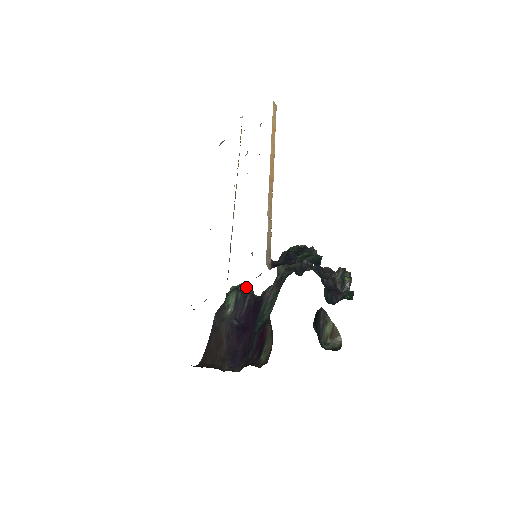
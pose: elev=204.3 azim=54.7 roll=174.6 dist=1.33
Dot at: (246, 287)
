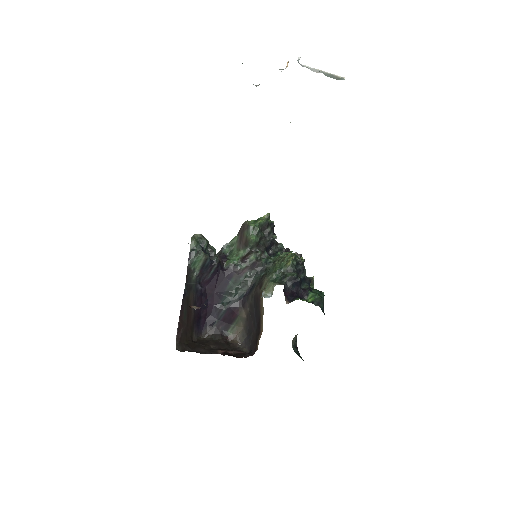
Dot at: (208, 244)
